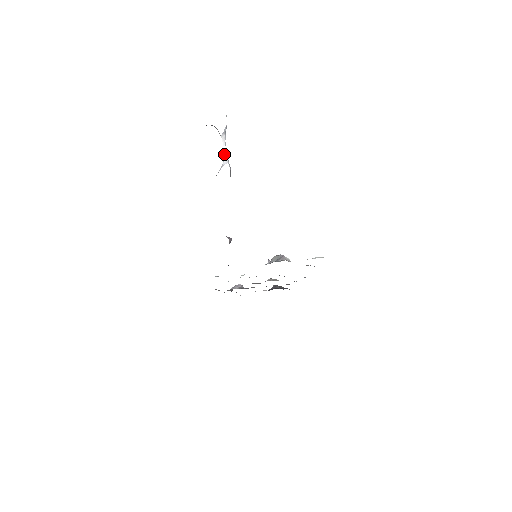
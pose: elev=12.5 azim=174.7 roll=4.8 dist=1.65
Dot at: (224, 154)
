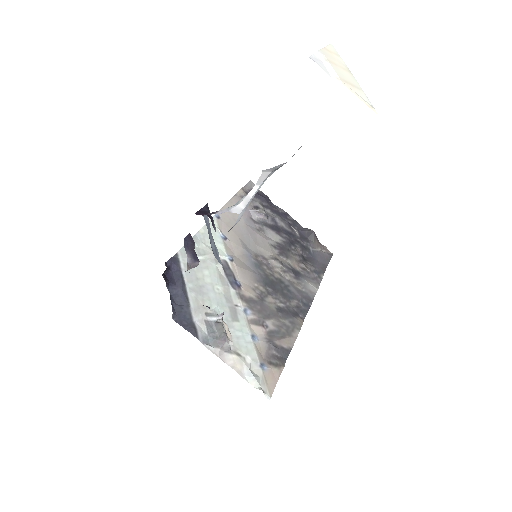
Dot at: (246, 196)
